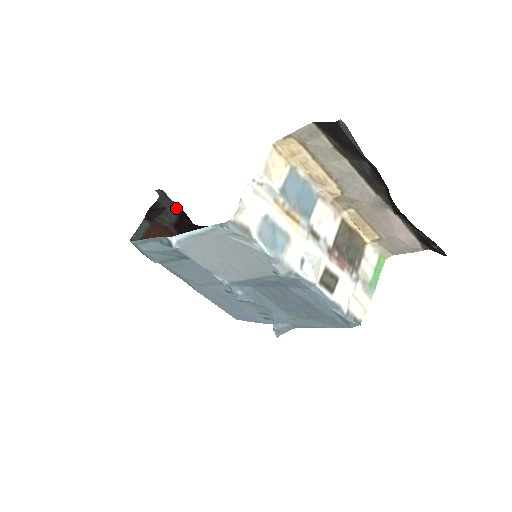
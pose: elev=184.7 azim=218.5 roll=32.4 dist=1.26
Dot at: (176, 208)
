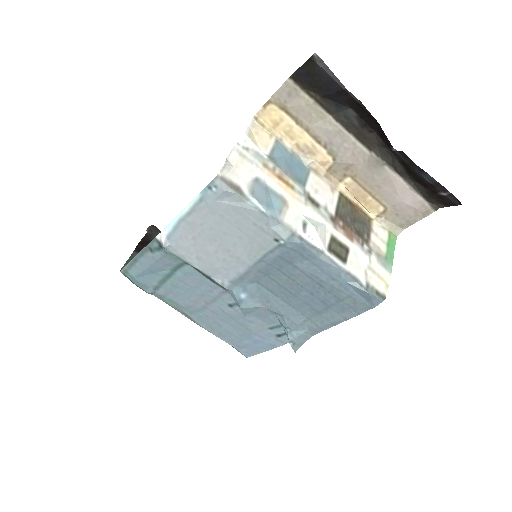
Dot at: occluded
